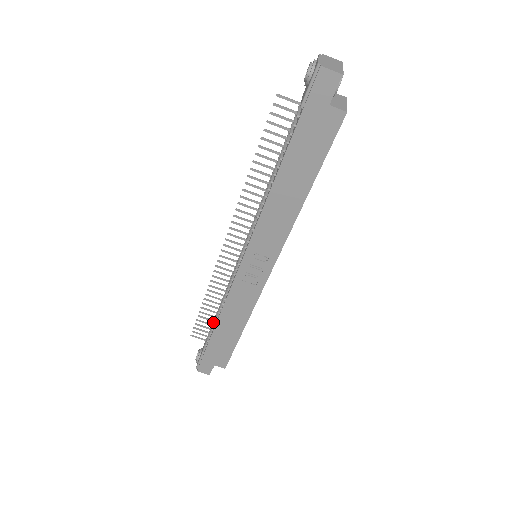
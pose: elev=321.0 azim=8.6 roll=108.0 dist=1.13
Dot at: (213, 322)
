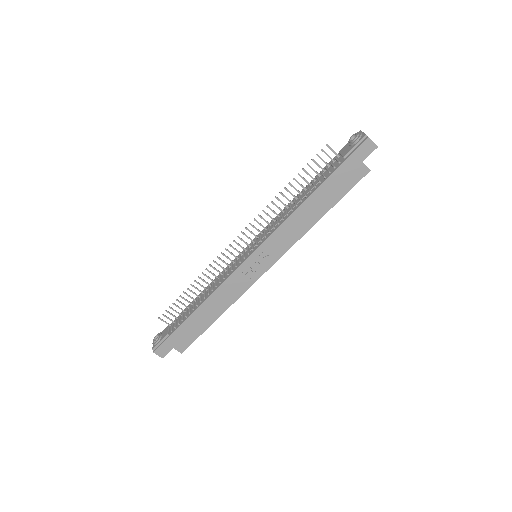
Dot at: (189, 307)
